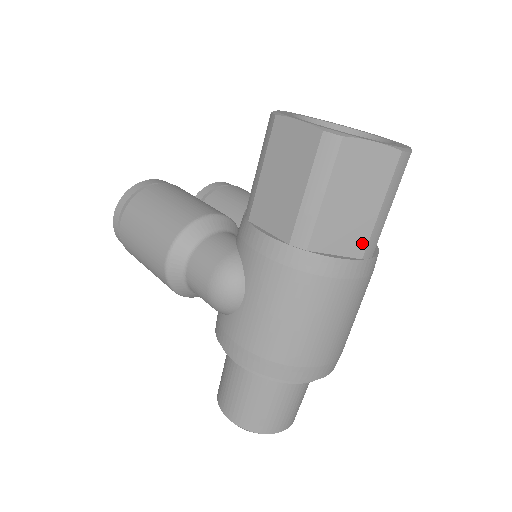
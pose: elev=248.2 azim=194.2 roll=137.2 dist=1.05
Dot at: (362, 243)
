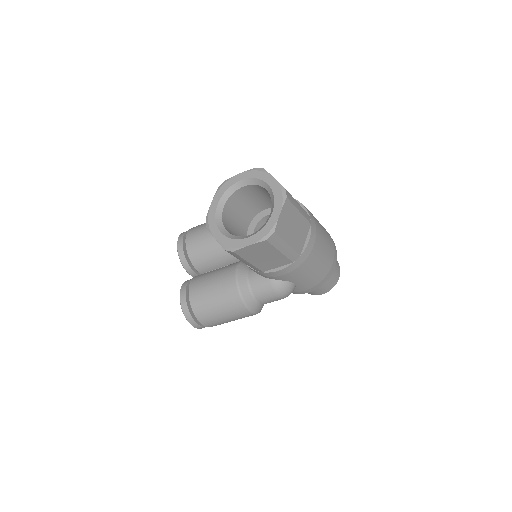
Dot at: (306, 224)
